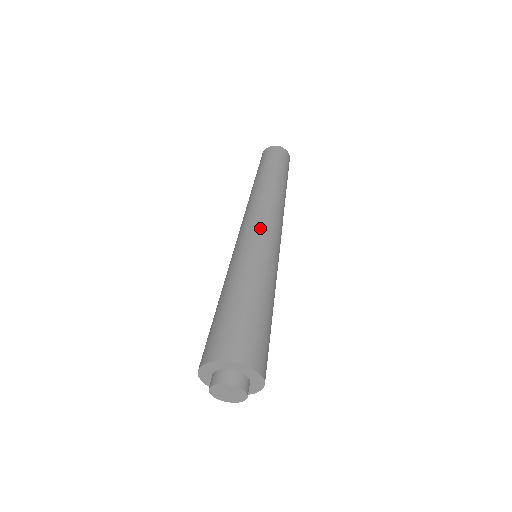
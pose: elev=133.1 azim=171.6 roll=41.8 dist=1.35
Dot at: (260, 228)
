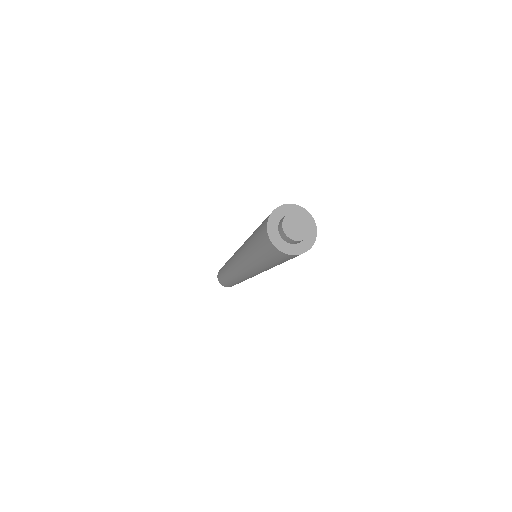
Dot at: occluded
